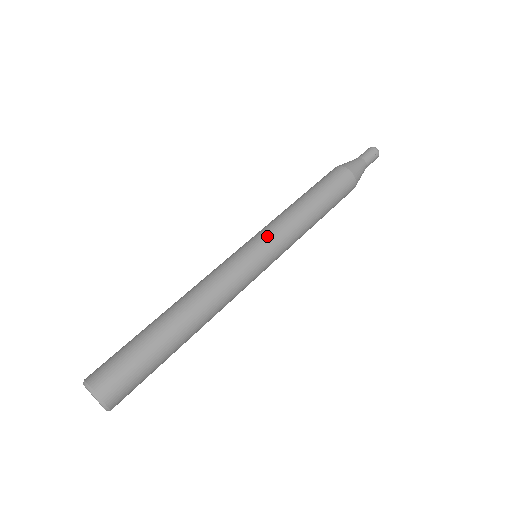
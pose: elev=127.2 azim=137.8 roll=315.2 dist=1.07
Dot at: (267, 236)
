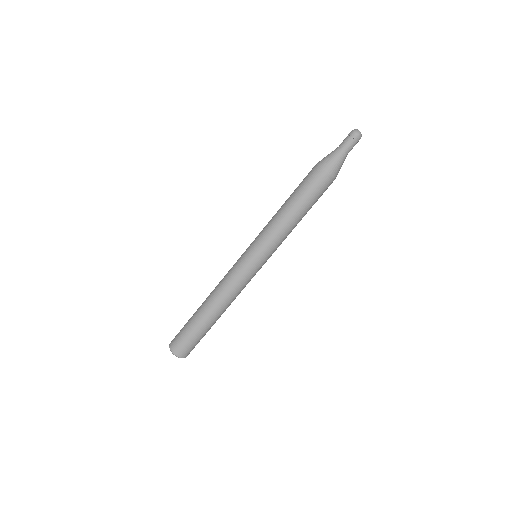
Dot at: (270, 255)
